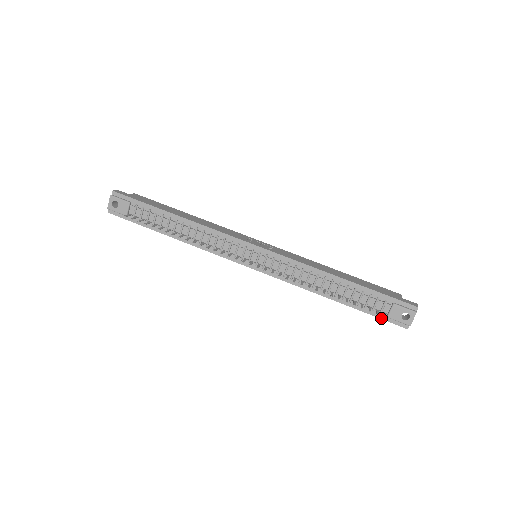
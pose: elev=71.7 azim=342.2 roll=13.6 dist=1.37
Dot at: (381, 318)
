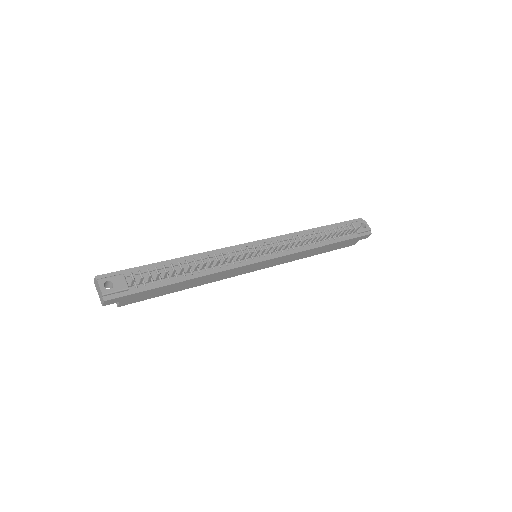
Dot at: (356, 237)
